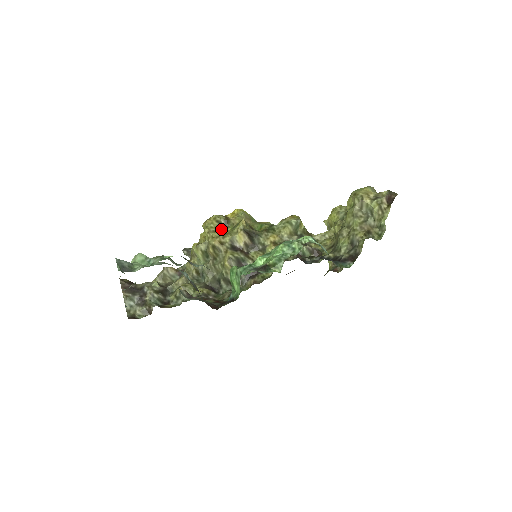
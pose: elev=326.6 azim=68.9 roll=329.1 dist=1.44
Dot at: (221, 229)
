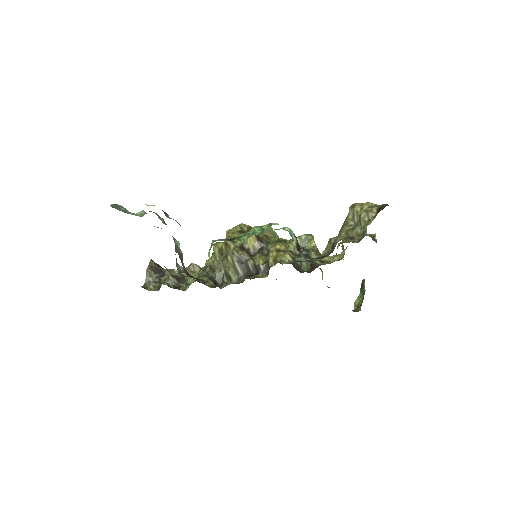
Dot at: (240, 233)
